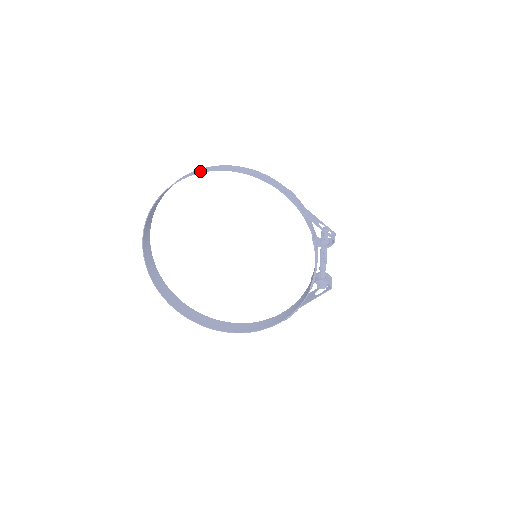
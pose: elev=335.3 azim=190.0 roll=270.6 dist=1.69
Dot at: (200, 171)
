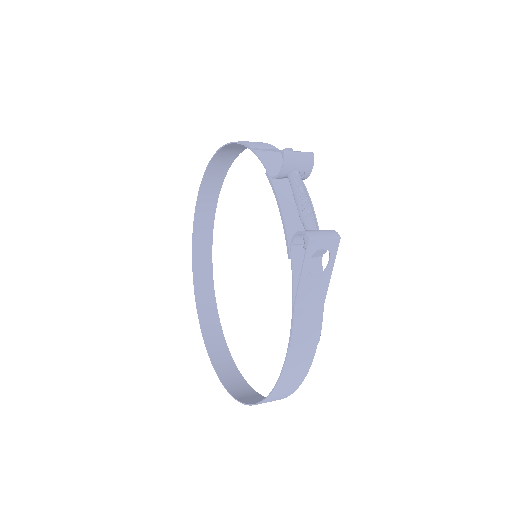
Dot at: (204, 186)
